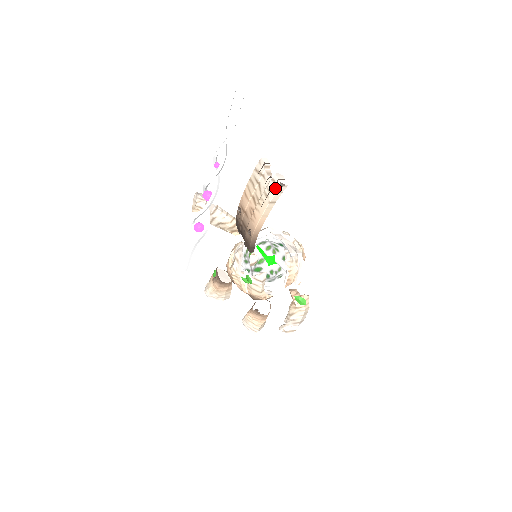
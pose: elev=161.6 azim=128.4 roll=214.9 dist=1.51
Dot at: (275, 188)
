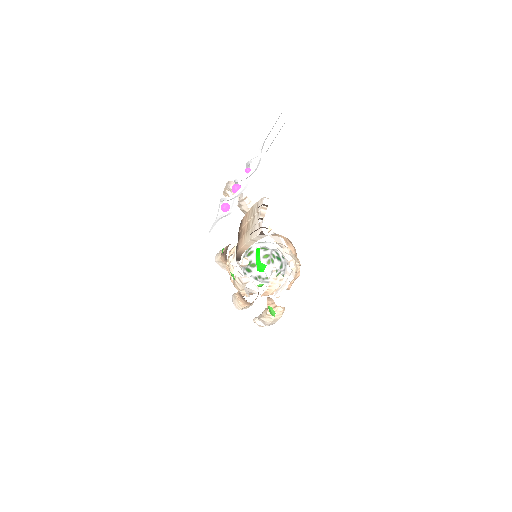
Dot at: (257, 232)
